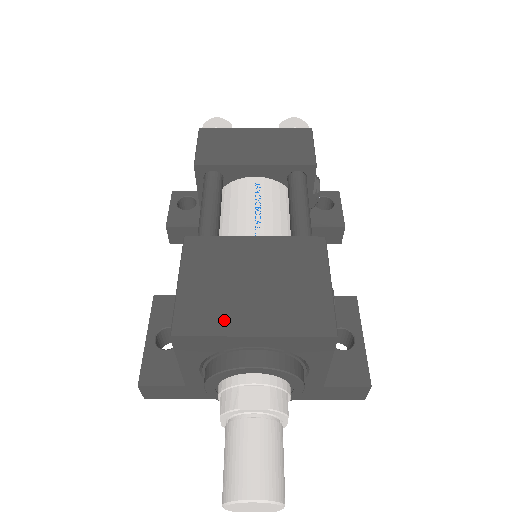
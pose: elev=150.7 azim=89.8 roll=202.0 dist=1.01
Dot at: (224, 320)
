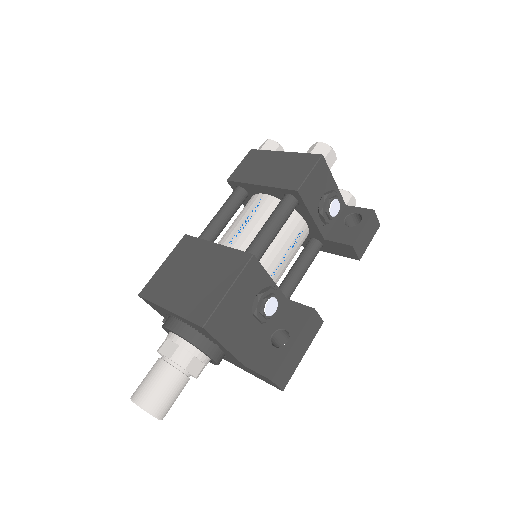
Dot at: (163, 295)
